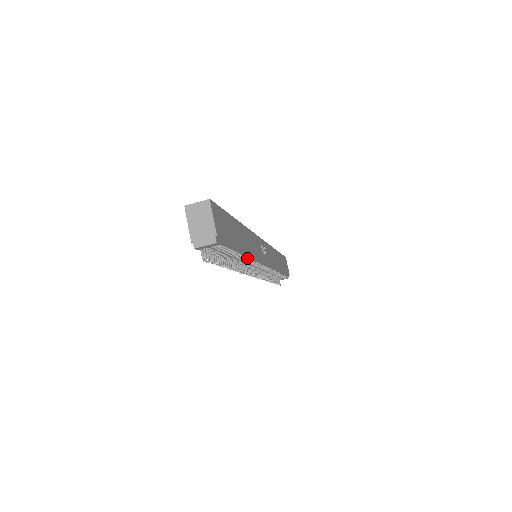
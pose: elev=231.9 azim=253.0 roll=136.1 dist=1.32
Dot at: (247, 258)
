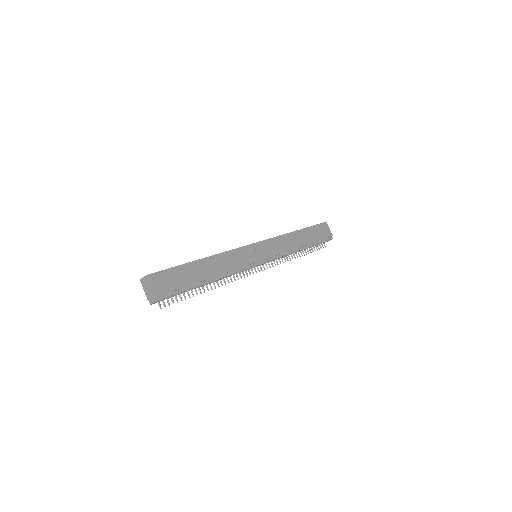
Dot at: (220, 278)
